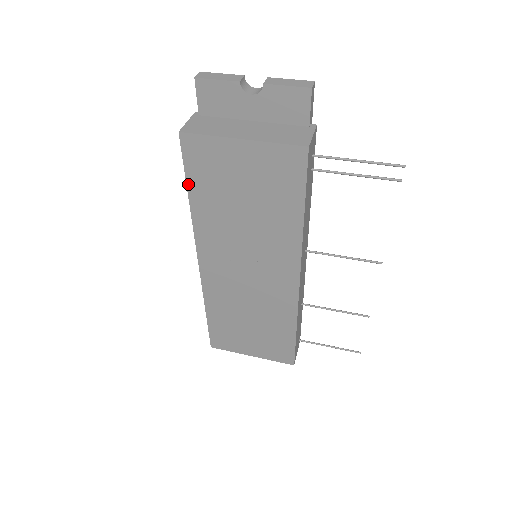
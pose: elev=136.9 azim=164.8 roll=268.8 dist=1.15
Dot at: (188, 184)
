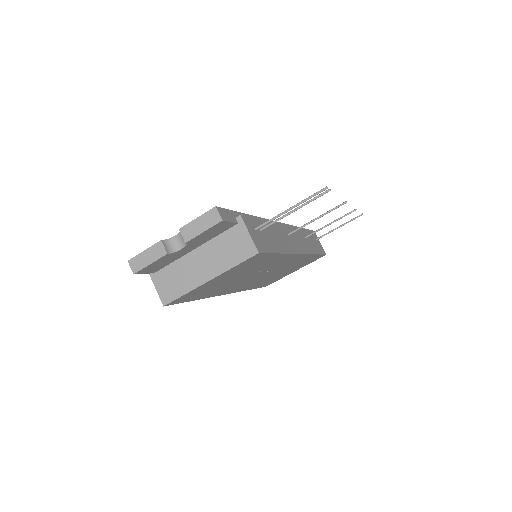
Dot at: occluded
